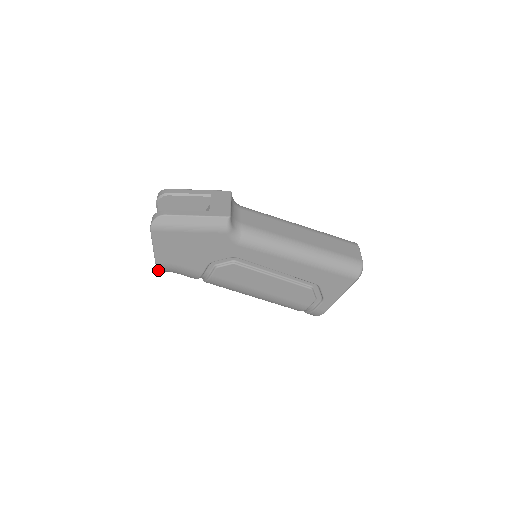
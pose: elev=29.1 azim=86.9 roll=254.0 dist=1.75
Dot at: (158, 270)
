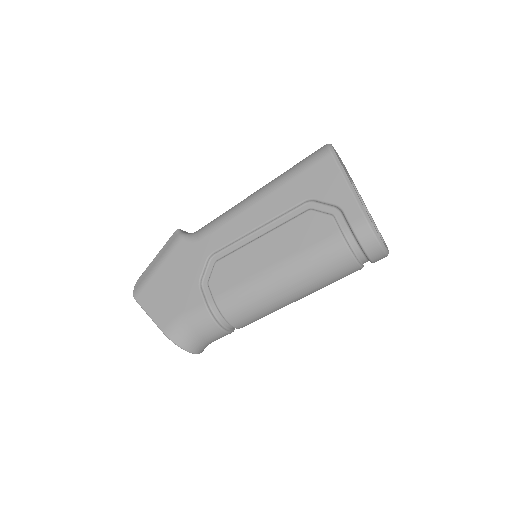
Dot at: (176, 344)
